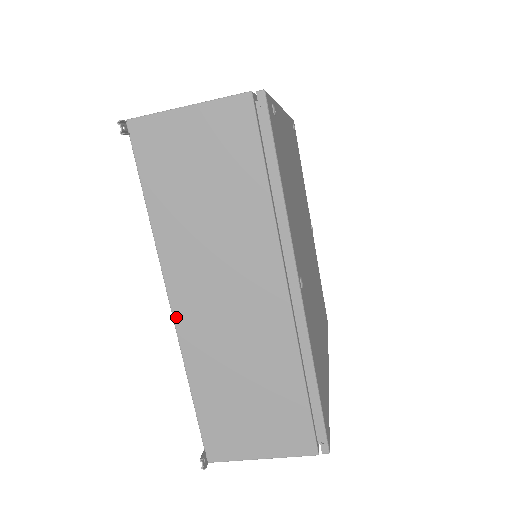
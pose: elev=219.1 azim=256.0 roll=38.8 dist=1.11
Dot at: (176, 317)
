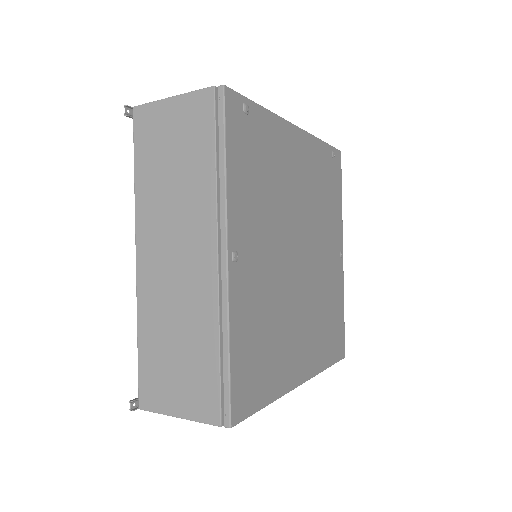
Dot at: (138, 269)
